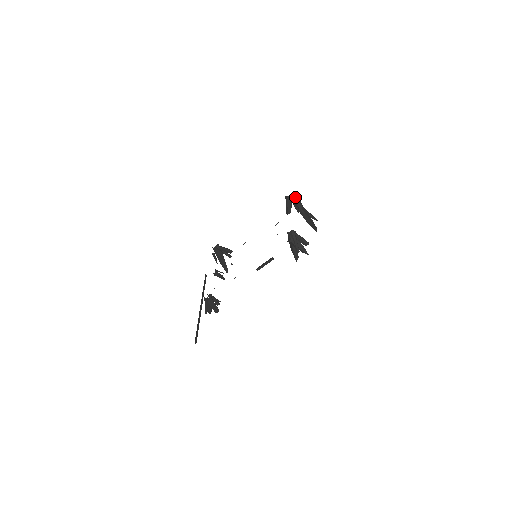
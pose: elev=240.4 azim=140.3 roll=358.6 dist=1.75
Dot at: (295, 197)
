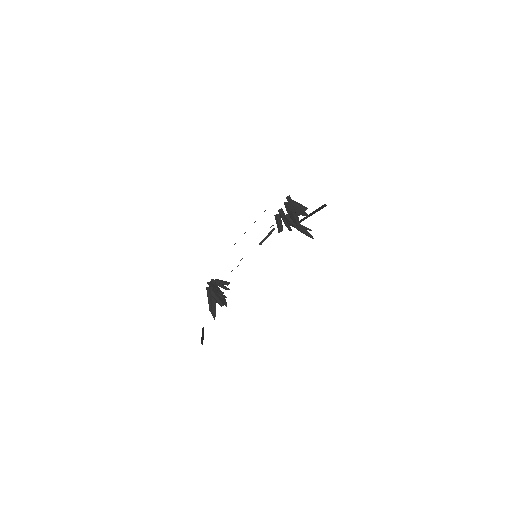
Dot at: (284, 213)
